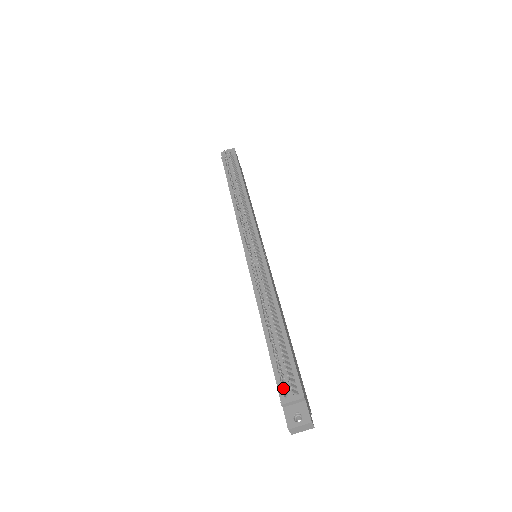
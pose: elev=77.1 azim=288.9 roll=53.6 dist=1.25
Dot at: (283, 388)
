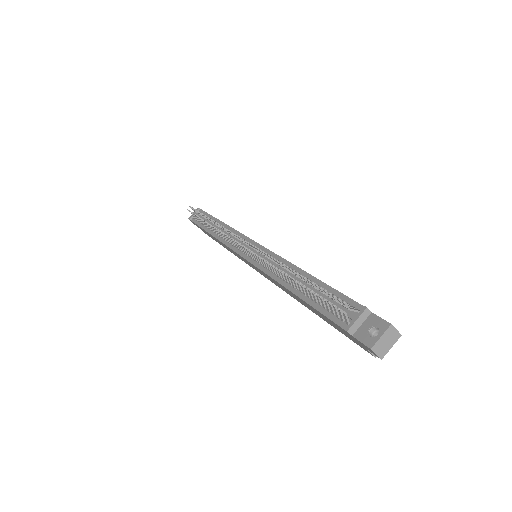
Dot at: (336, 308)
